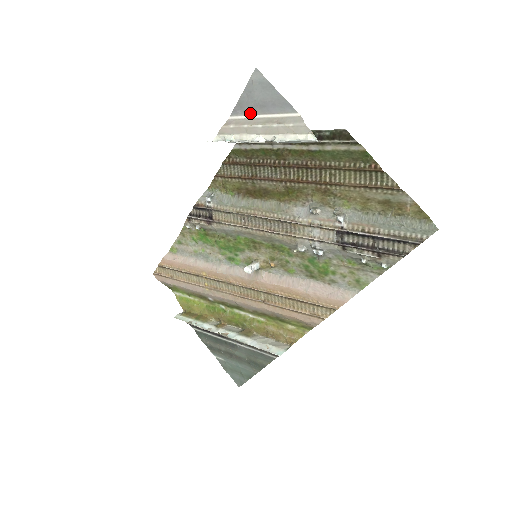
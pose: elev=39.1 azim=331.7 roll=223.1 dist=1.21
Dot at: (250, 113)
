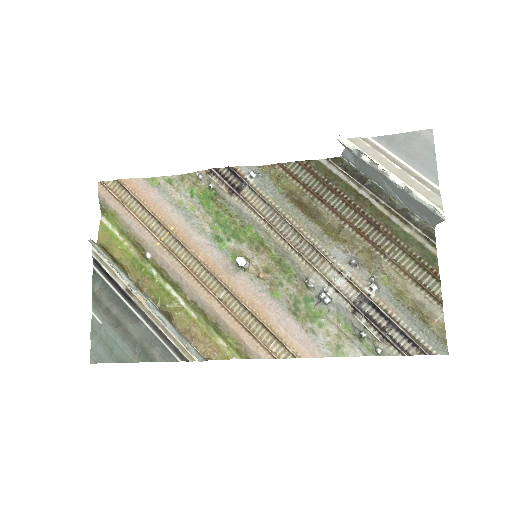
Dot at: (394, 151)
